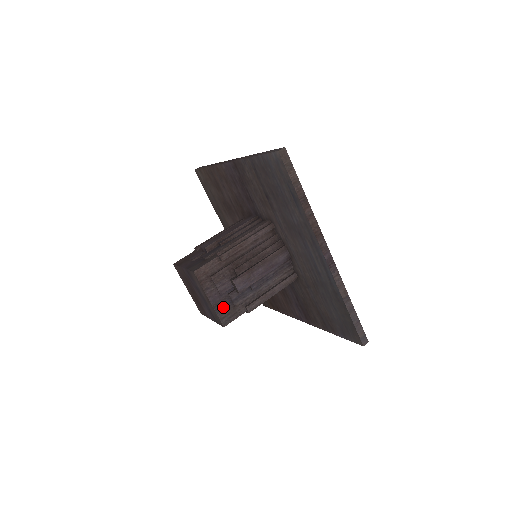
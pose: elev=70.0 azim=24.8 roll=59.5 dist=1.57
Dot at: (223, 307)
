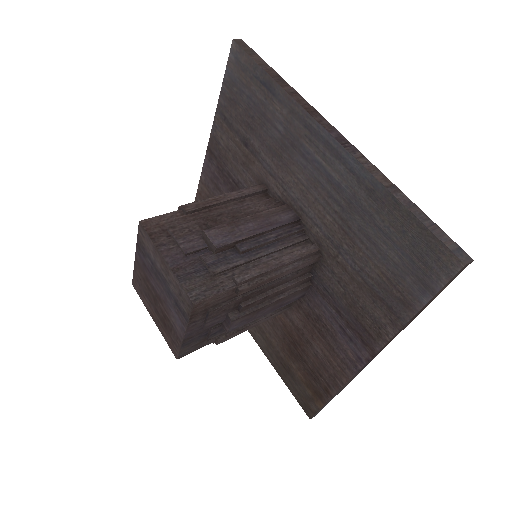
Dot at: (191, 274)
